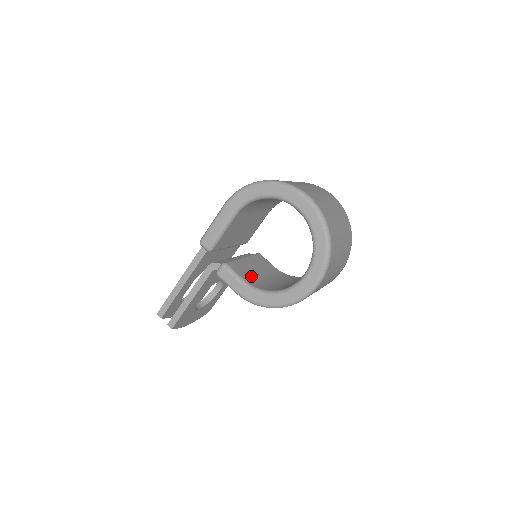
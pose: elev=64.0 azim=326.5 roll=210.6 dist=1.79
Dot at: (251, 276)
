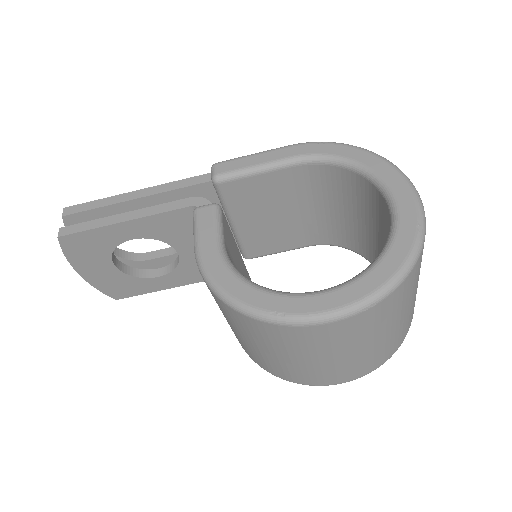
Dot at: (232, 257)
